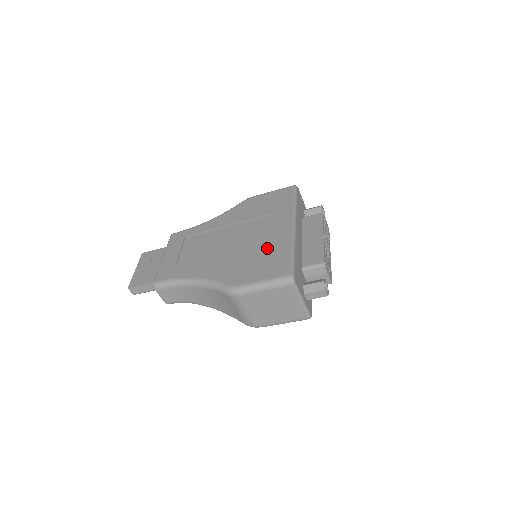
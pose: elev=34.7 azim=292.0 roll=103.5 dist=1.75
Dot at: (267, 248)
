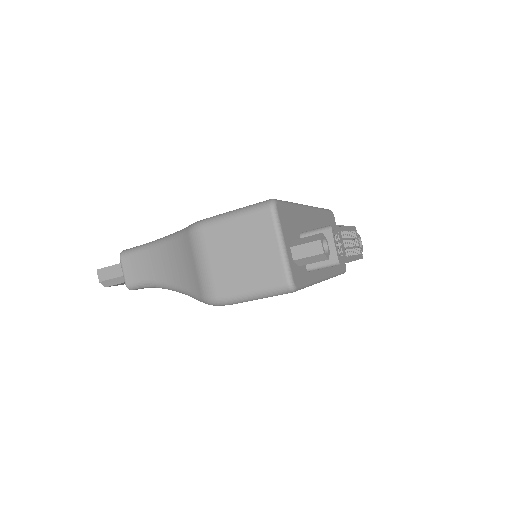
Dot at: occluded
